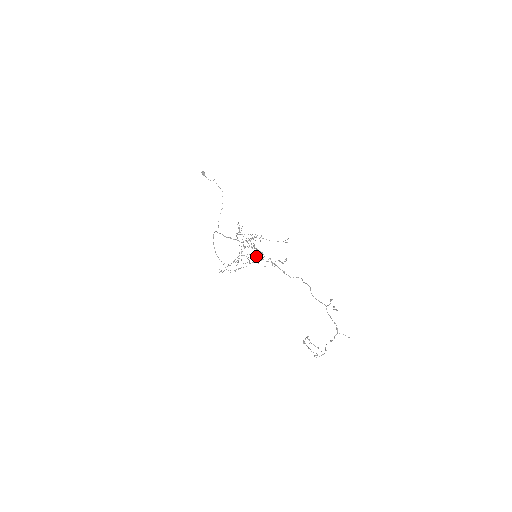
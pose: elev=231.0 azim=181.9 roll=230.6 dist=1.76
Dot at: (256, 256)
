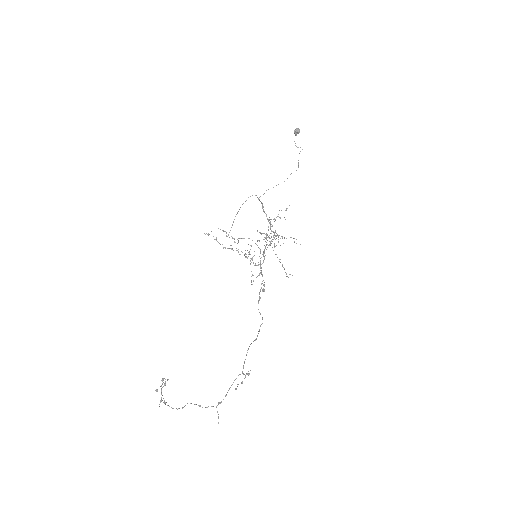
Dot at: (259, 256)
